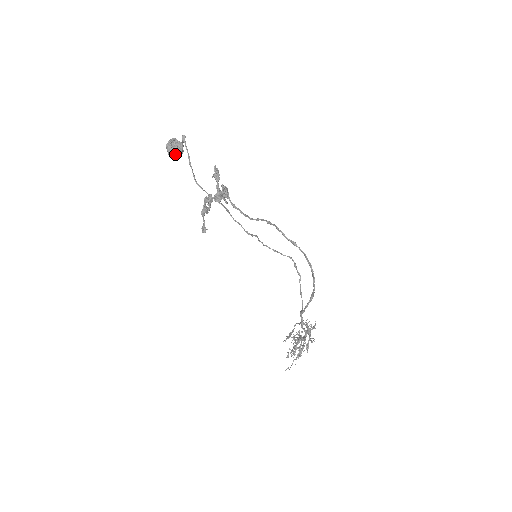
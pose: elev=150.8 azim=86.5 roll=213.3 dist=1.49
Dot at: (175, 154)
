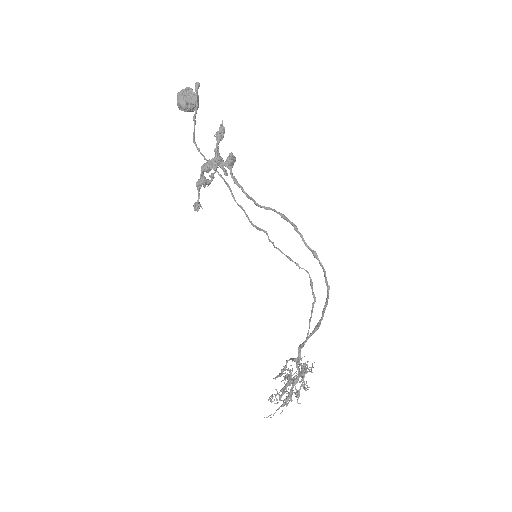
Dot at: (185, 106)
